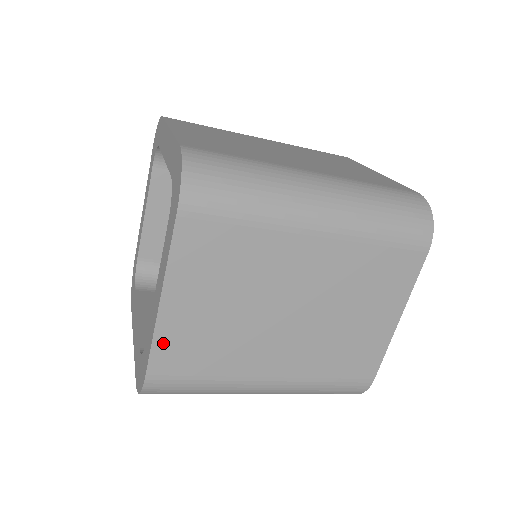
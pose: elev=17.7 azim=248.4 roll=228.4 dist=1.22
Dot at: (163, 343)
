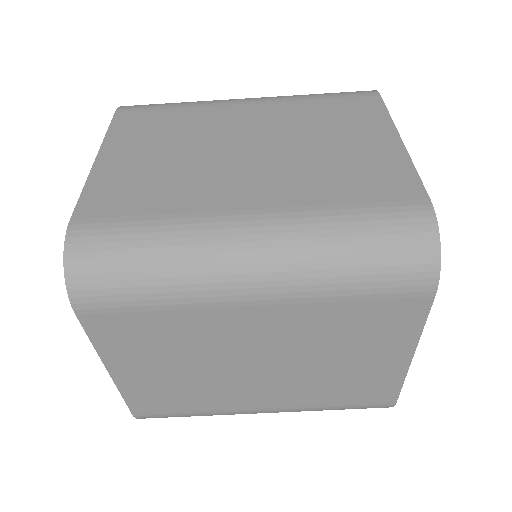
Dot at: (96, 188)
